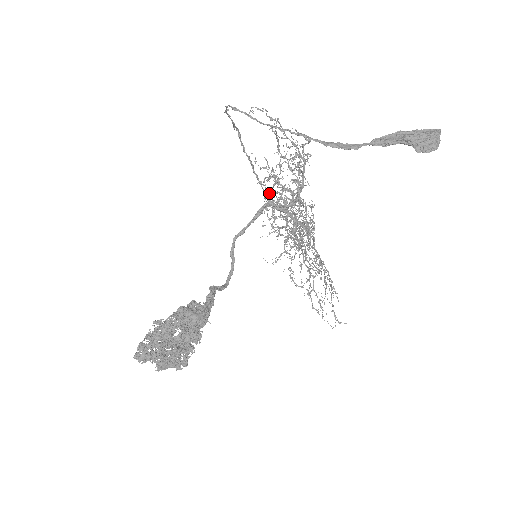
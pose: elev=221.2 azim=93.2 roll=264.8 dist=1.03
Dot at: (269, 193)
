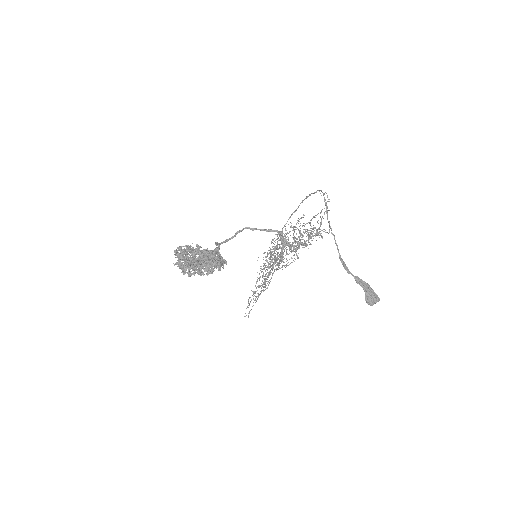
Dot at: occluded
